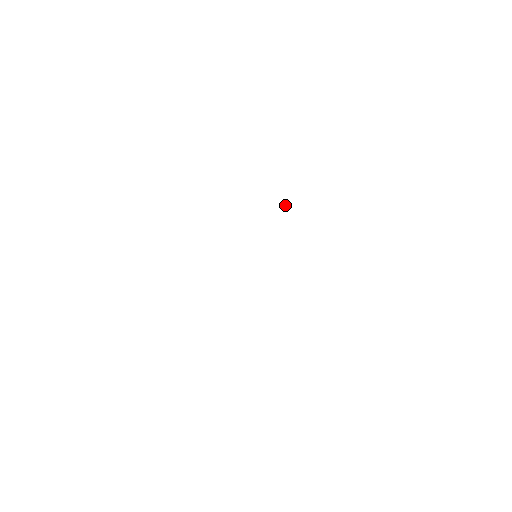
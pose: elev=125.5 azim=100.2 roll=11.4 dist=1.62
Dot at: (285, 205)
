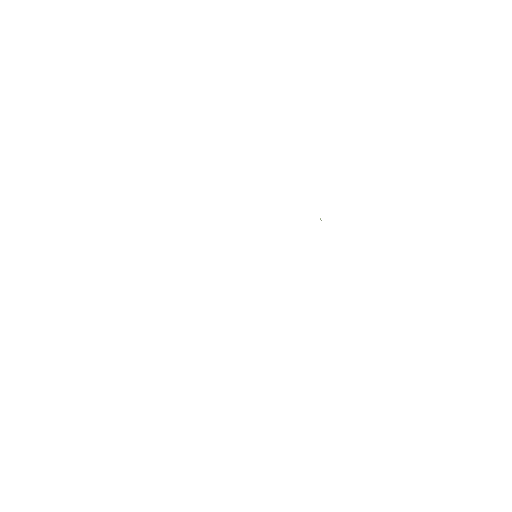
Dot at: occluded
